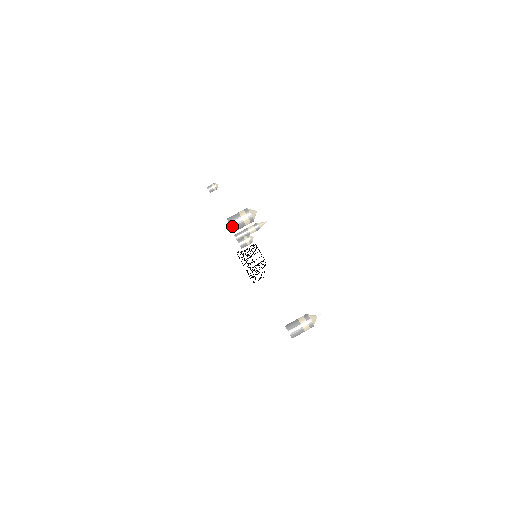
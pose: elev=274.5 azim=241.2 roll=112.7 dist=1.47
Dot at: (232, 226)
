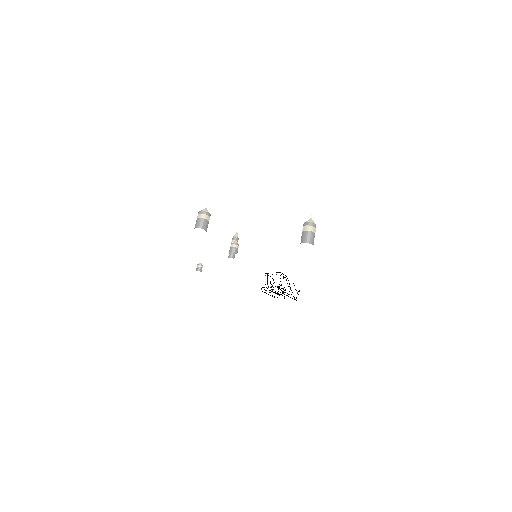
Dot at: (200, 227)
